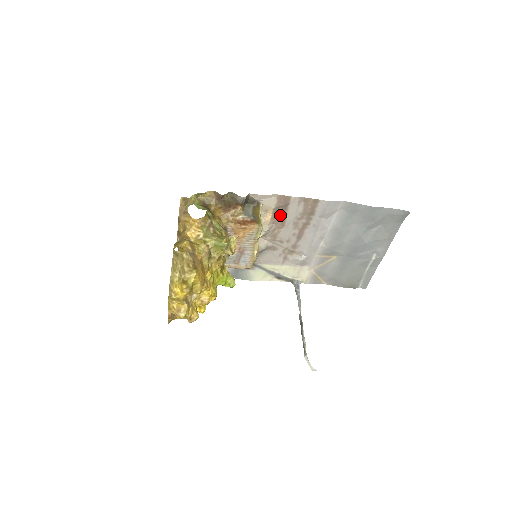
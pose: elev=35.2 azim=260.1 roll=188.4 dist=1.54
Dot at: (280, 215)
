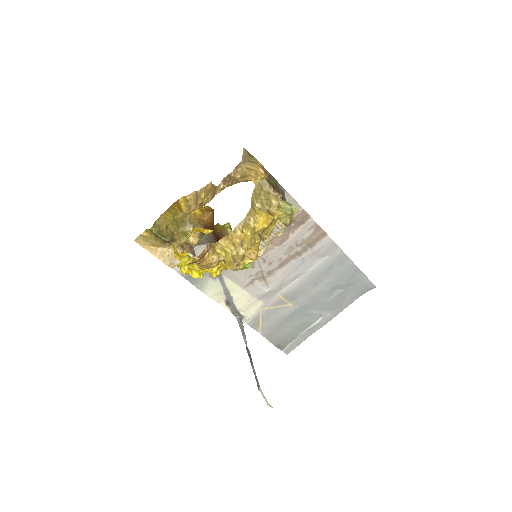
Dot at: (287, 231)
